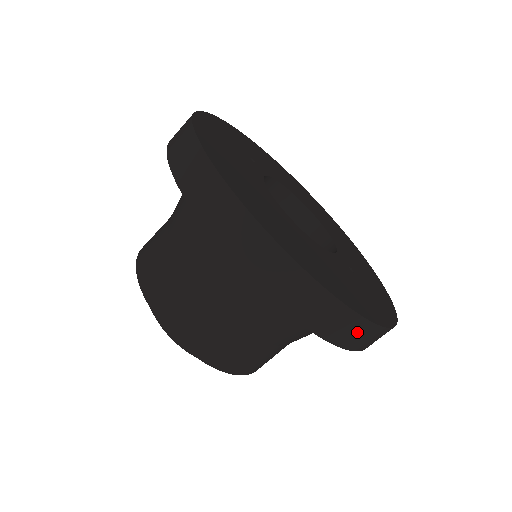
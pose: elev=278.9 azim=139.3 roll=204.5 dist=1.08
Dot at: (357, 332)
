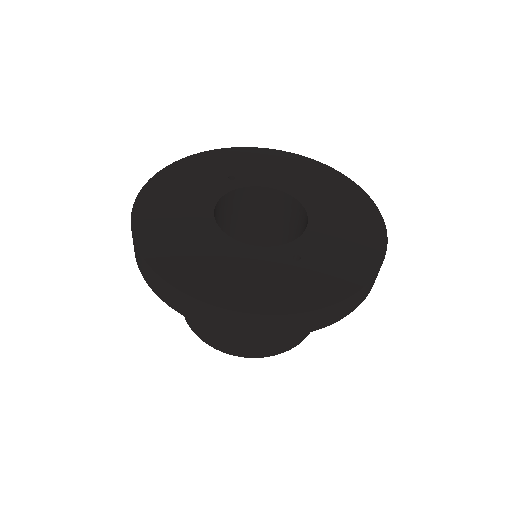
Dot at: (237, 321)
